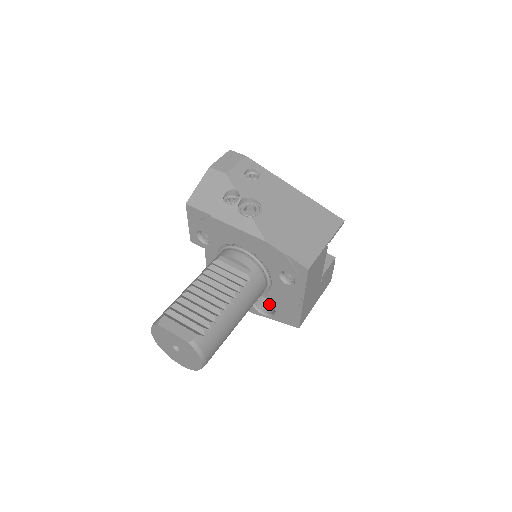
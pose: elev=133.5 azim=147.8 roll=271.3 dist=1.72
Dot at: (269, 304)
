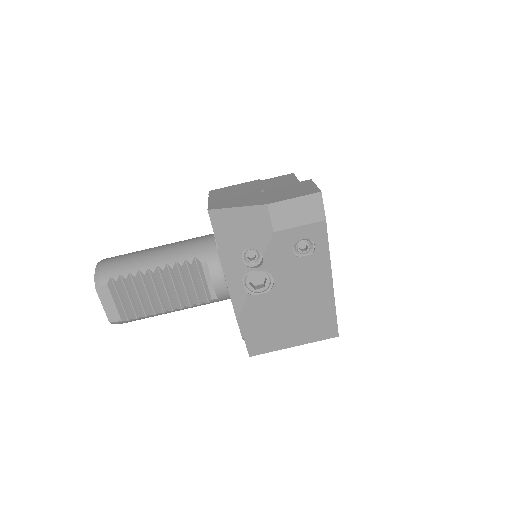
Dot at: occluded
